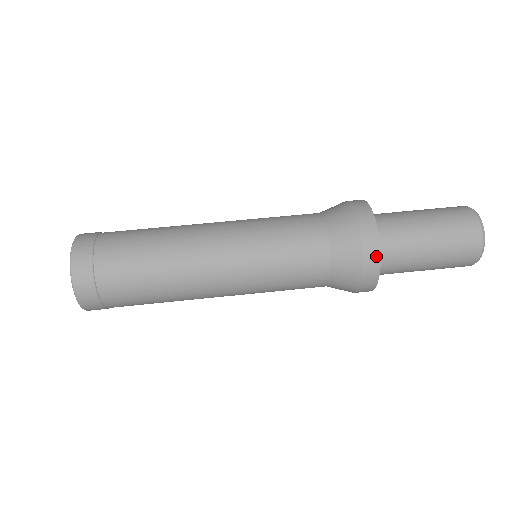
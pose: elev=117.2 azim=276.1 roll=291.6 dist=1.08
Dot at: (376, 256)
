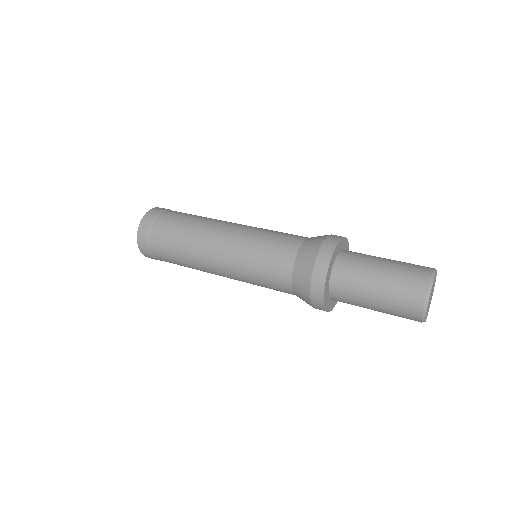
Dot at: (328, 256)
